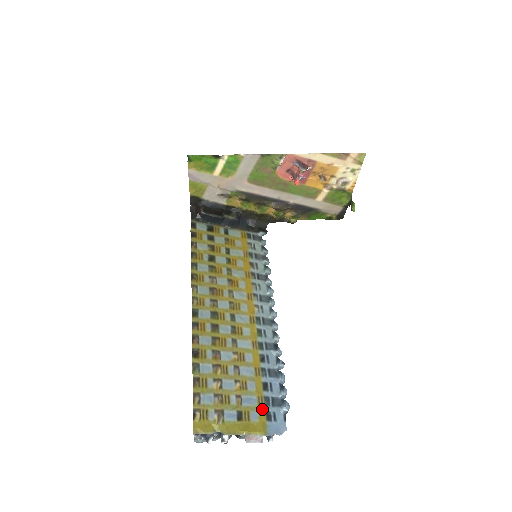
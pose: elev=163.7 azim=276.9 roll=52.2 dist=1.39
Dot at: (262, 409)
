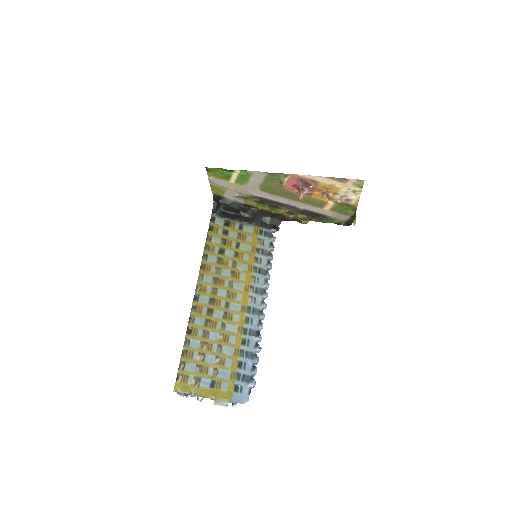
Dot at: (232, 382)
